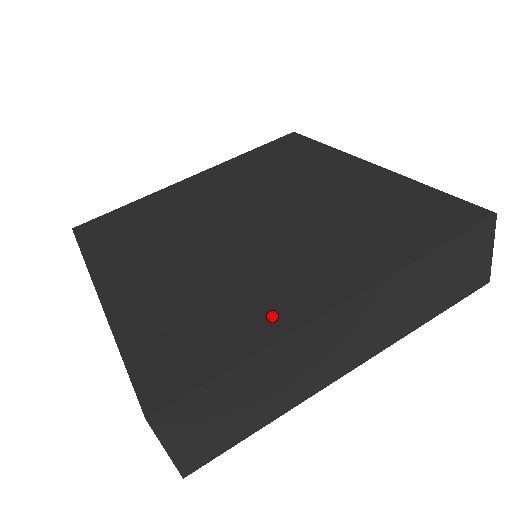
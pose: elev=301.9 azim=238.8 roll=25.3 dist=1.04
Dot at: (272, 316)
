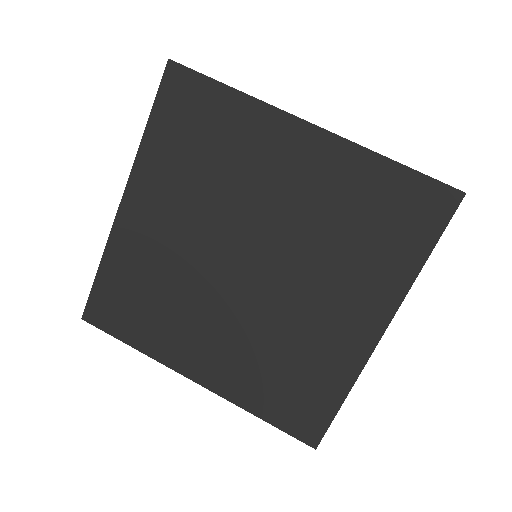
Dot at: (165, 345)
